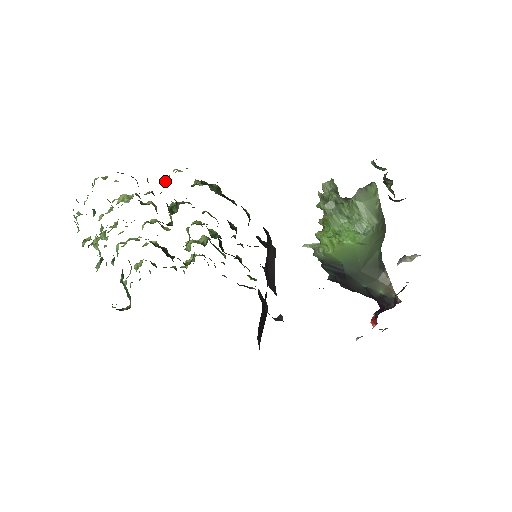
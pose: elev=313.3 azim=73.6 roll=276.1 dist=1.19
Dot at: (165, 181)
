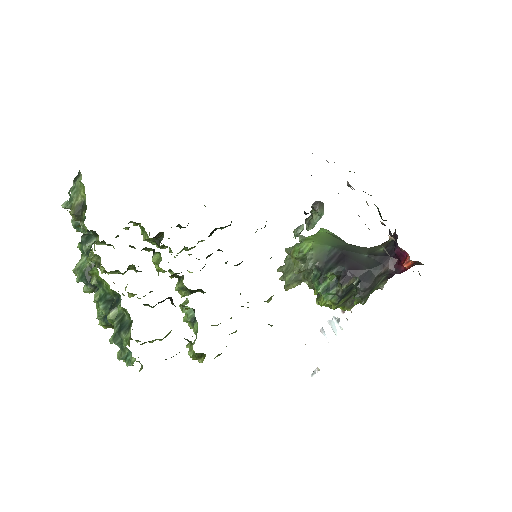
Dot at: (144, 237)
